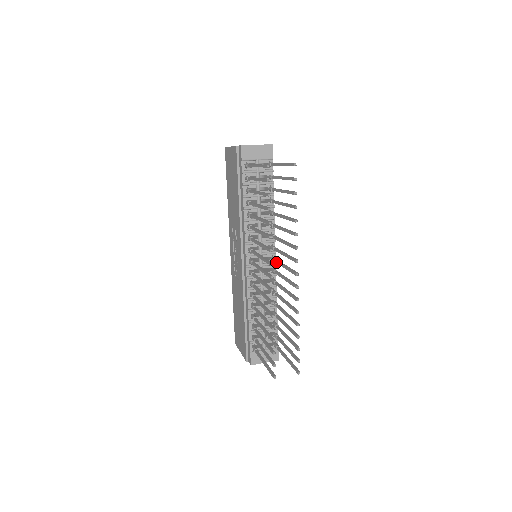
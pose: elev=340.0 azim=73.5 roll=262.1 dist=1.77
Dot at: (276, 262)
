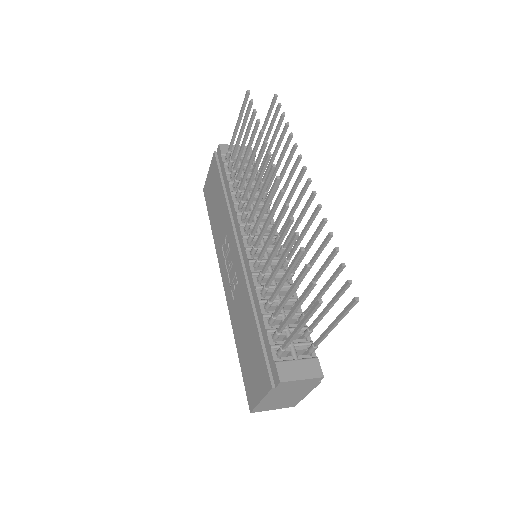
Dot at: (282, 229)
